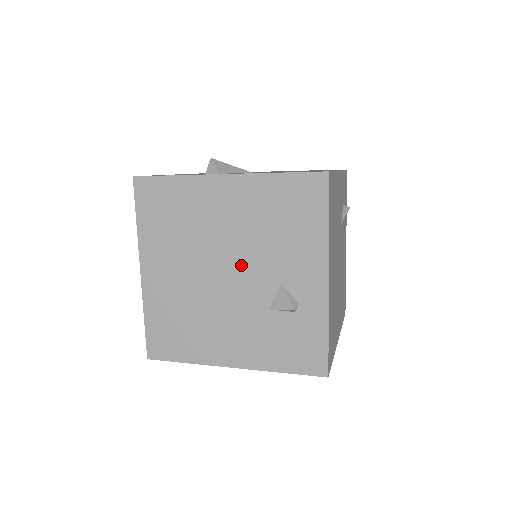
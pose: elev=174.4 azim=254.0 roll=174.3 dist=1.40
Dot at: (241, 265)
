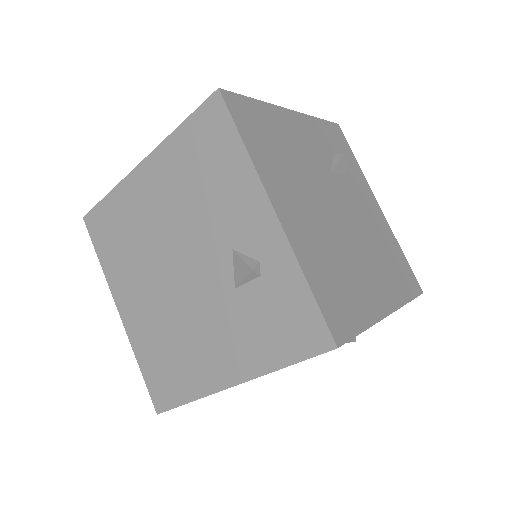
Dot at: (190, 251)
